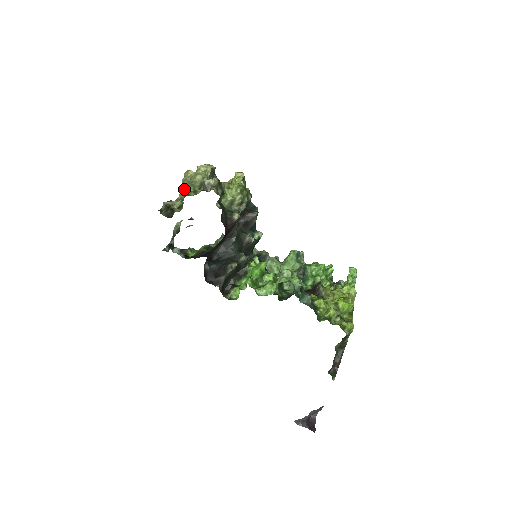
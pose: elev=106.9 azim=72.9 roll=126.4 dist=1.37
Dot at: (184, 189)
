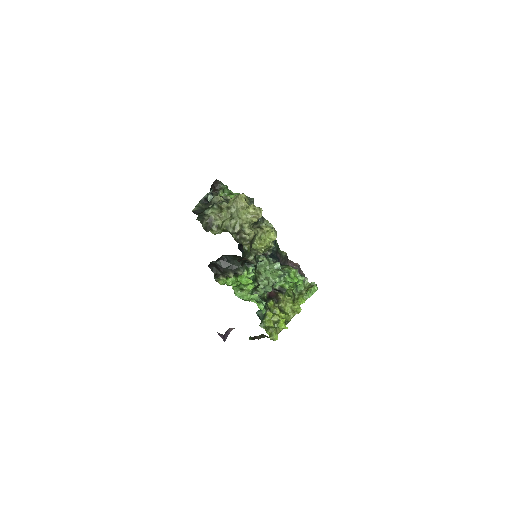
Dot at: (228, 220)
